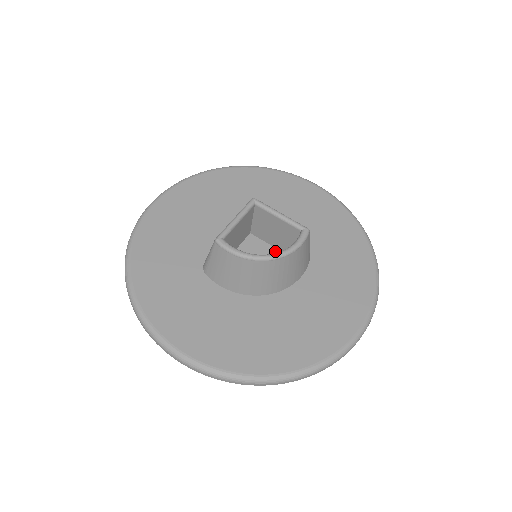
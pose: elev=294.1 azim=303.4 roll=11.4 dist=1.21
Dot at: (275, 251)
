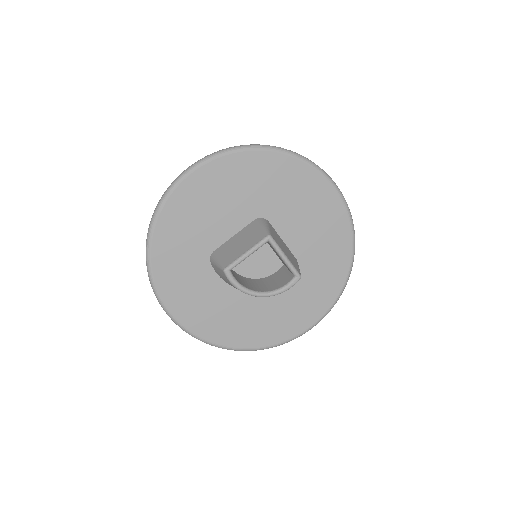
Dot at: (273, 255)
